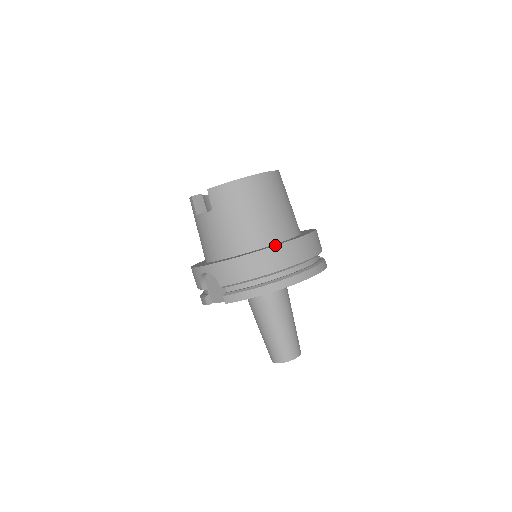
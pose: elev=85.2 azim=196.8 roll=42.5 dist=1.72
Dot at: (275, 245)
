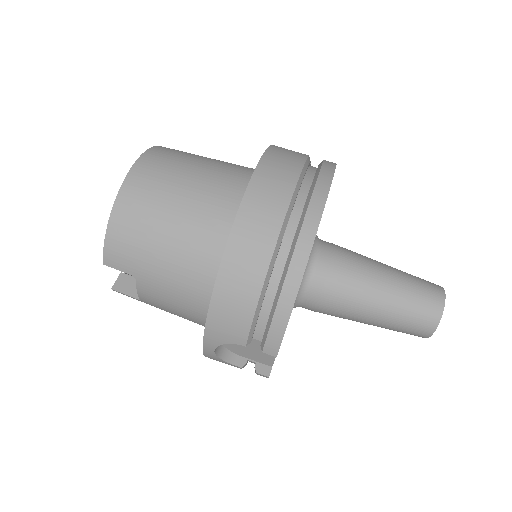
Dot at: occluded
